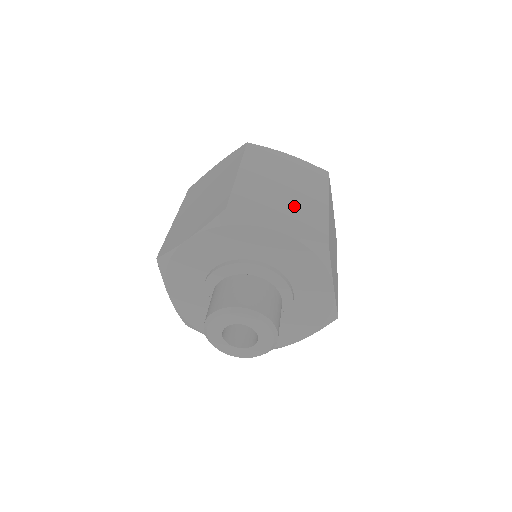
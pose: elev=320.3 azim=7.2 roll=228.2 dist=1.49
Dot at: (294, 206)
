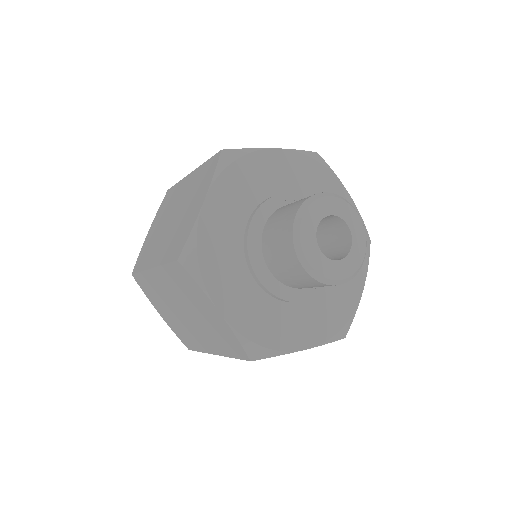
Dot at: occluded
